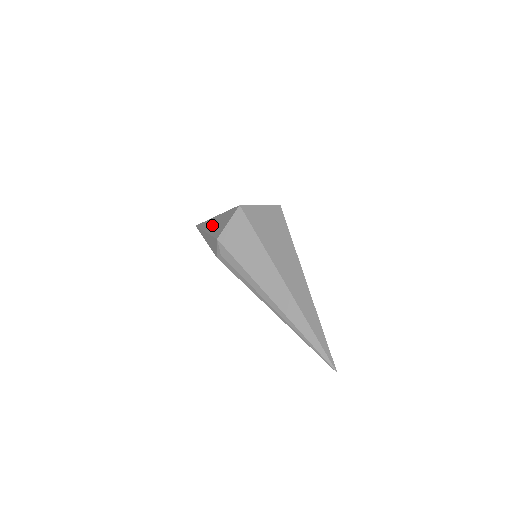
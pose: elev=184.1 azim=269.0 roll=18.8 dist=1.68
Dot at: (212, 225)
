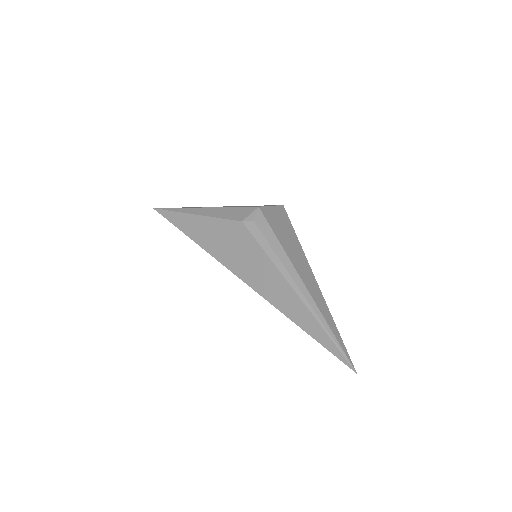
Dot at: occluded
